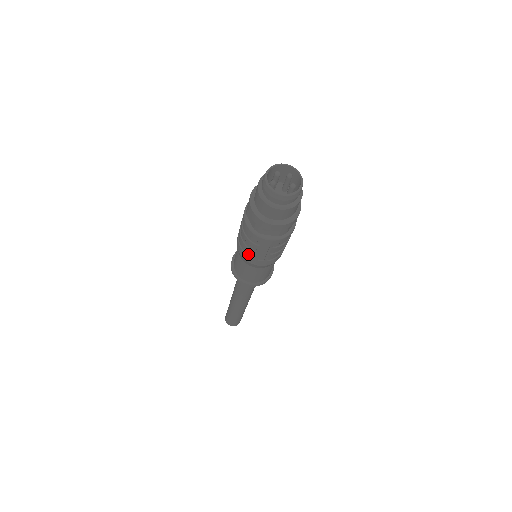
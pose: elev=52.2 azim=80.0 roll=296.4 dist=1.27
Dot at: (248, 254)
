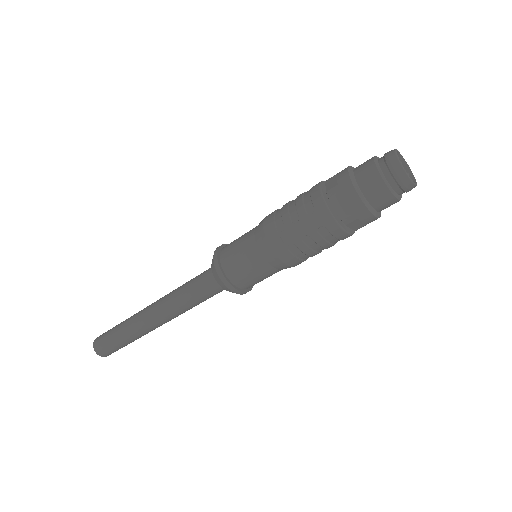
Dot at: (277, 224)
